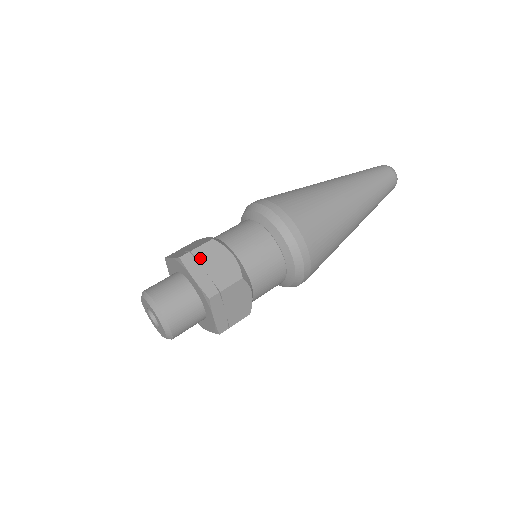
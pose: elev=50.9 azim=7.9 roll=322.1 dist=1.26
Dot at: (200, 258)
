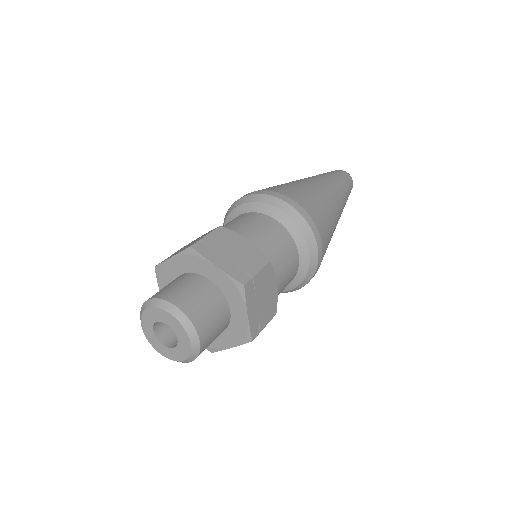
Dot at: occluded
